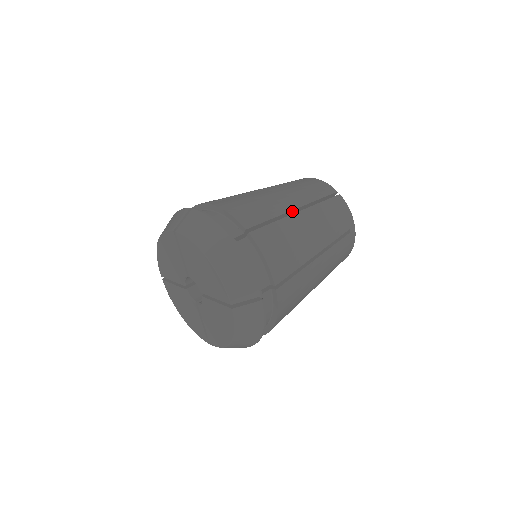
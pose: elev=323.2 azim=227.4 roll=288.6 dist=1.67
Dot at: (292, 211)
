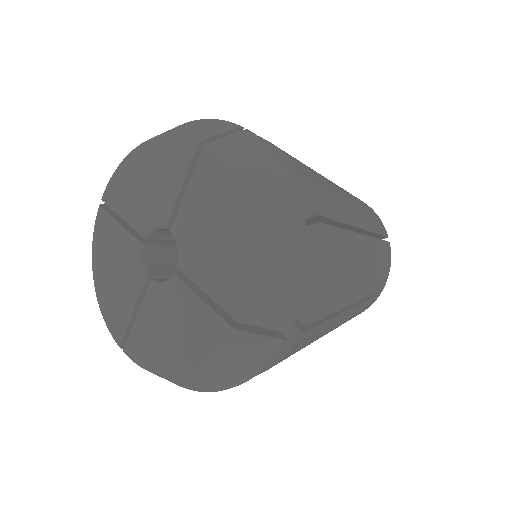
Dot at: occluded
